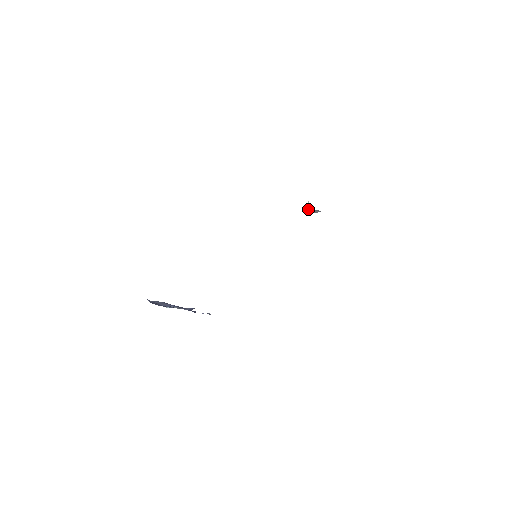
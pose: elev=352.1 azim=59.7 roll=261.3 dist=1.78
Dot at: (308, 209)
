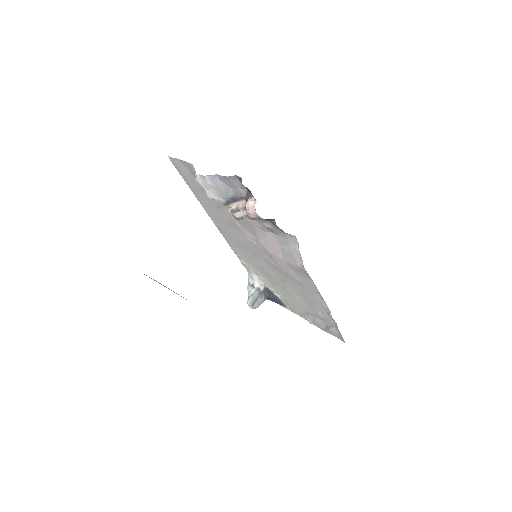
Dot at: (256, 286)
